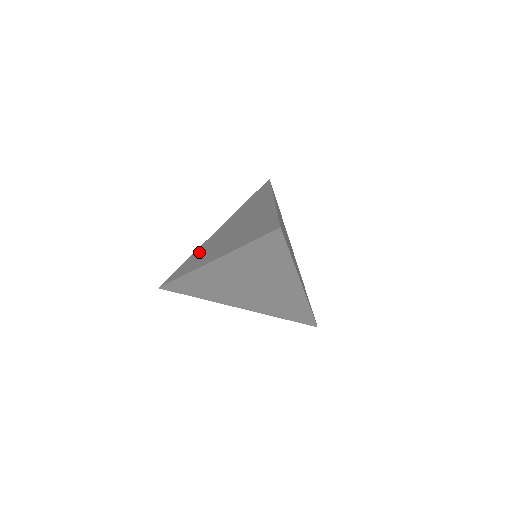
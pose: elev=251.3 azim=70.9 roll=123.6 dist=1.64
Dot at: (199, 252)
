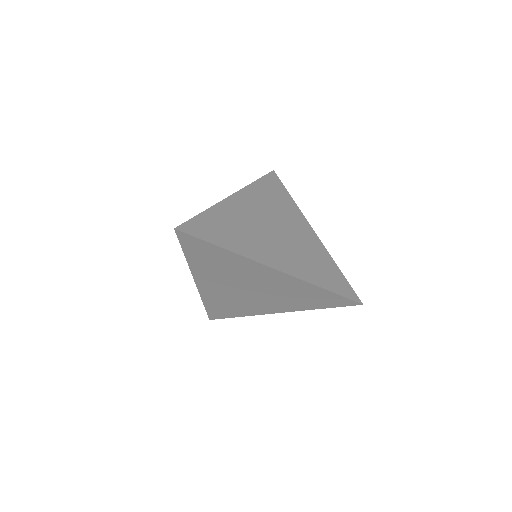
Dot at: occluded
